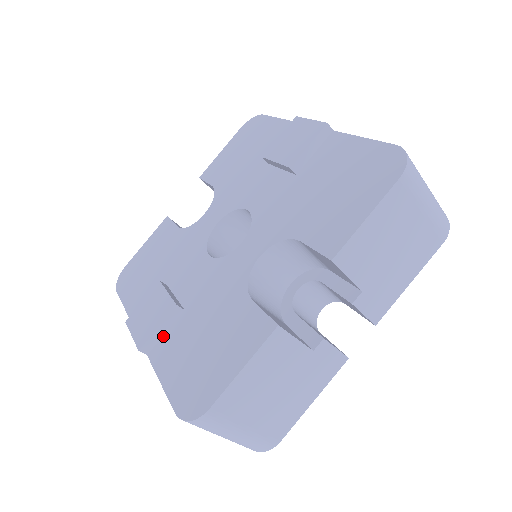
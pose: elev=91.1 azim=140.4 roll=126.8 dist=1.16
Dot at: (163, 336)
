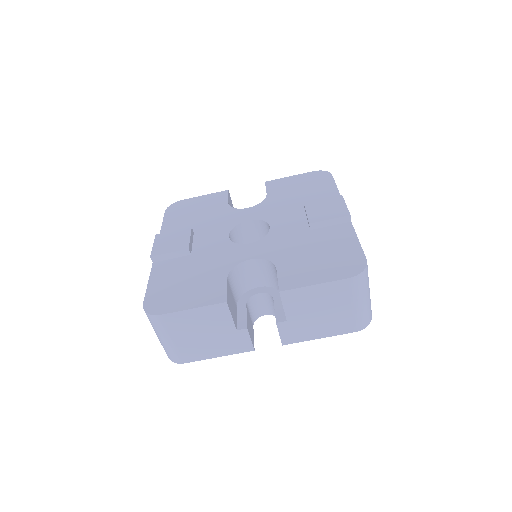
Dot at: (169, 259)
